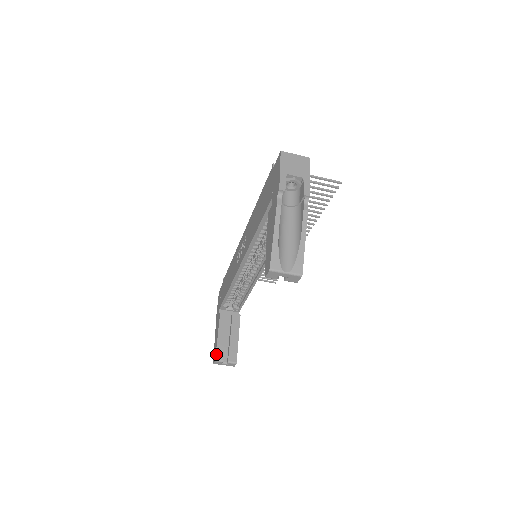
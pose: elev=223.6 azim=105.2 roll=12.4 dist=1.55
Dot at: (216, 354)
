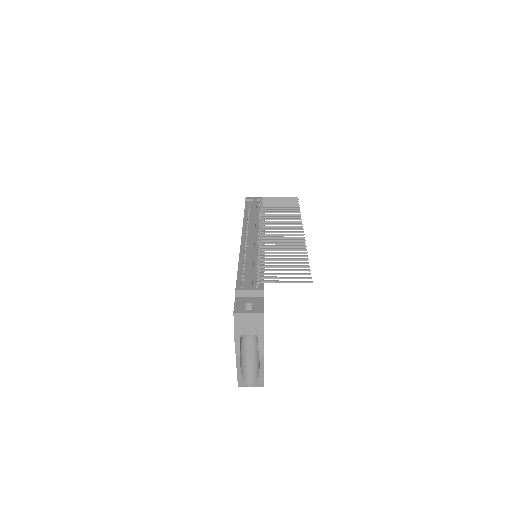
Dot at: occluded
